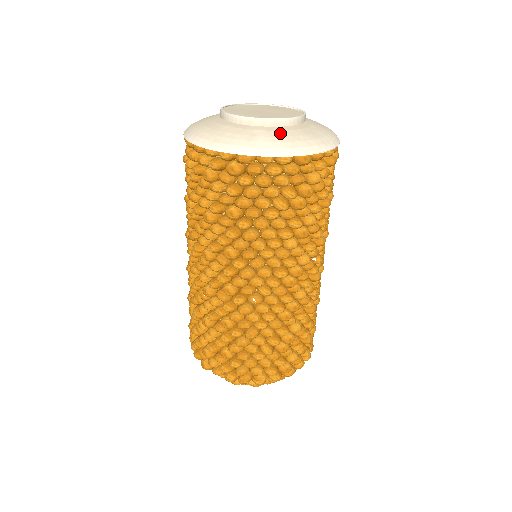
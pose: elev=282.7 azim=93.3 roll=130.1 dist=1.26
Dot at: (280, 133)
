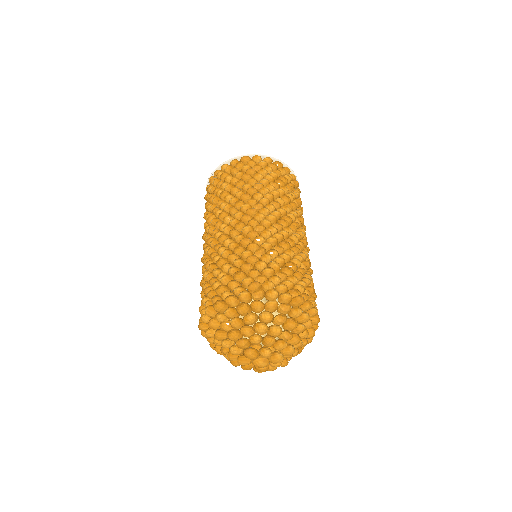
Dot at: occluded
